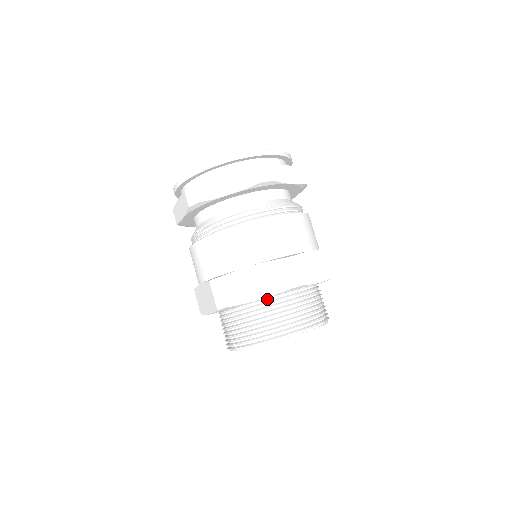
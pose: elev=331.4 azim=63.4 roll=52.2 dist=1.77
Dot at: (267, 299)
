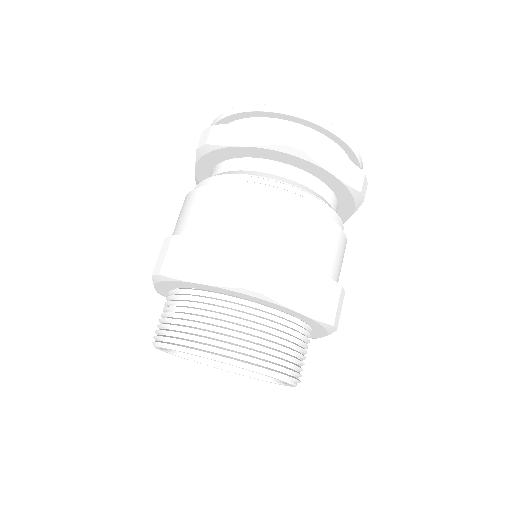
Dot at: (292, 317)
